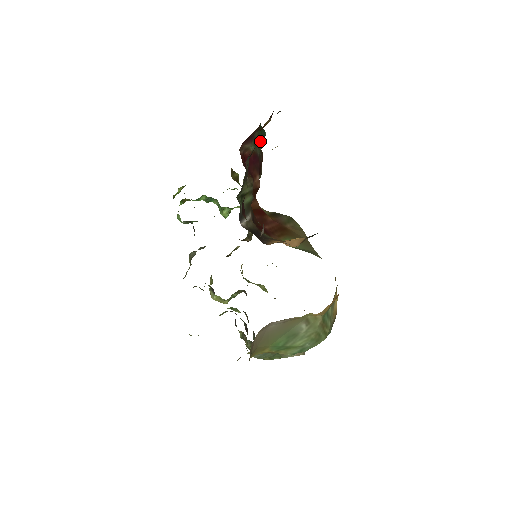
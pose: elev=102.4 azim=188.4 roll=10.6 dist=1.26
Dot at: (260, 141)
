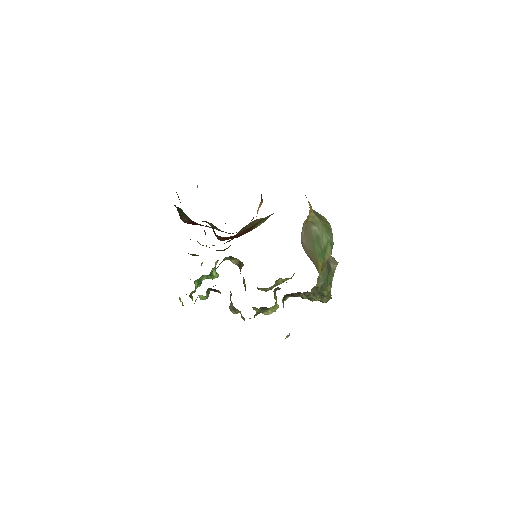
Dot at: (184, 214)
